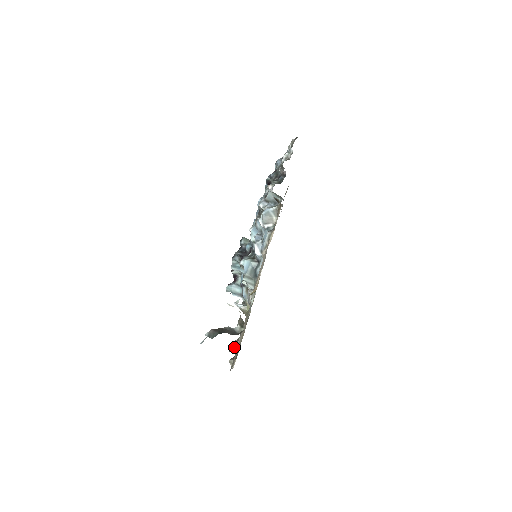
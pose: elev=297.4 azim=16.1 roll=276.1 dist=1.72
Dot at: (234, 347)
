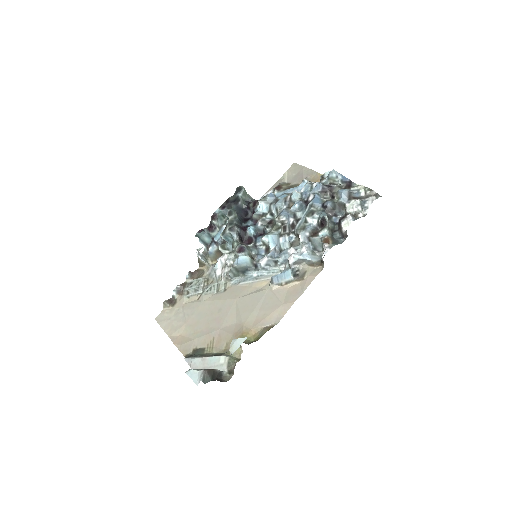
Dot at: (175, 291)
